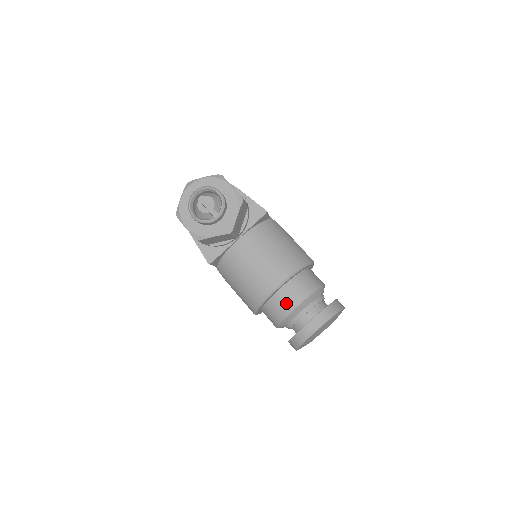
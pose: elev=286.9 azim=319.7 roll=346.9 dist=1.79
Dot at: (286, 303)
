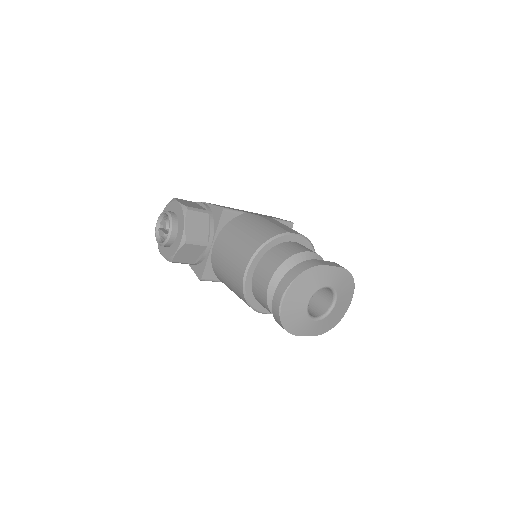
Dot at: (261, 287)
